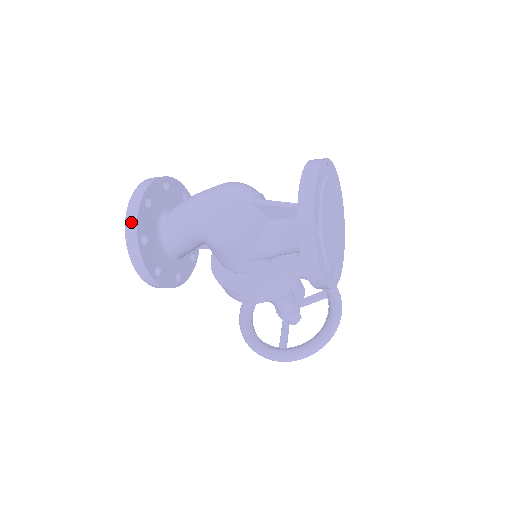
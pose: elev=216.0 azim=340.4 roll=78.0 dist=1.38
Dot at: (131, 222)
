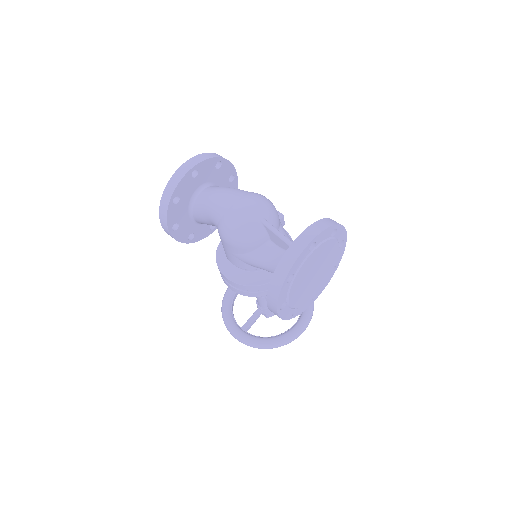
Dot at: (173, 182)
